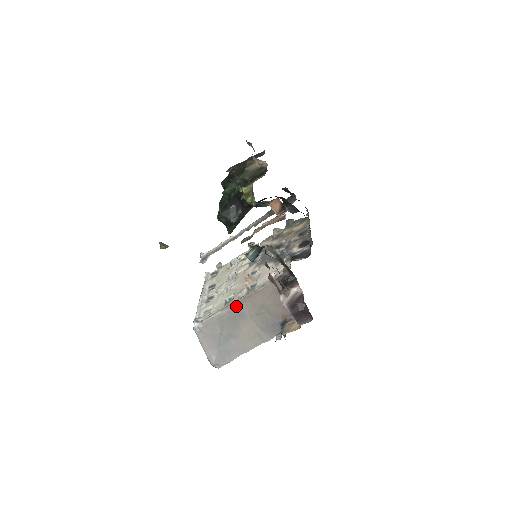
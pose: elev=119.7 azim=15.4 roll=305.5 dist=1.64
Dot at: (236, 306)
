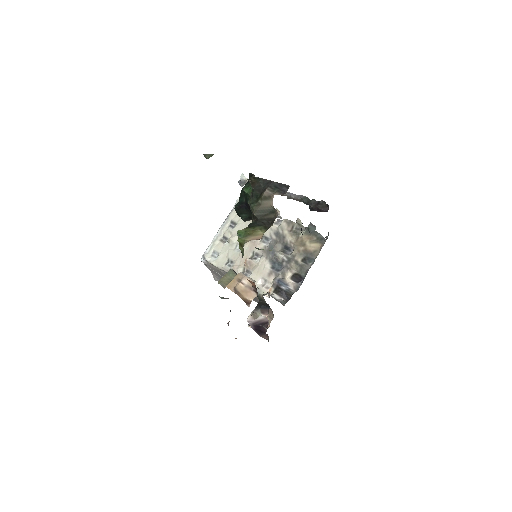
Dot at: occluded
